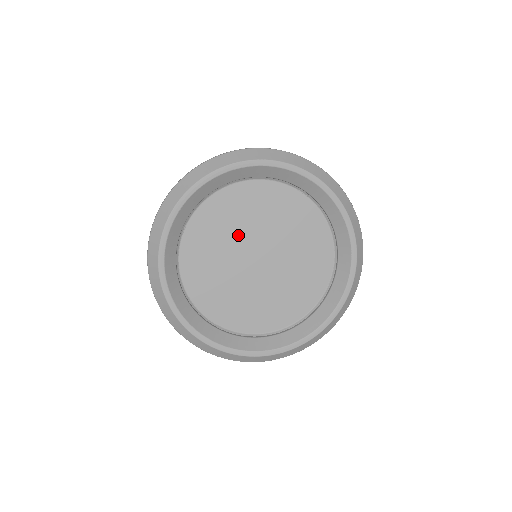
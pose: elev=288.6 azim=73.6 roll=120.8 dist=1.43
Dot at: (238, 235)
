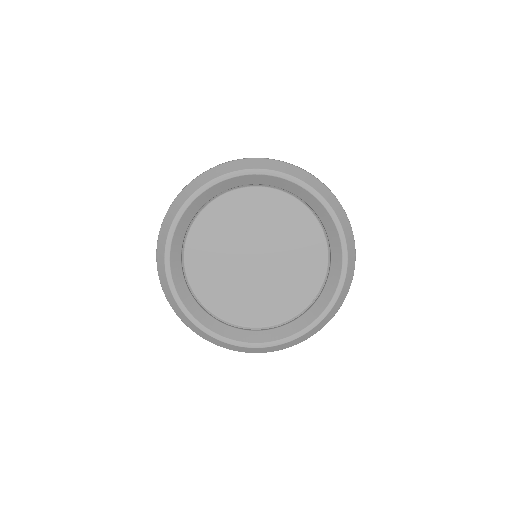
Dot at: (243, 233)
